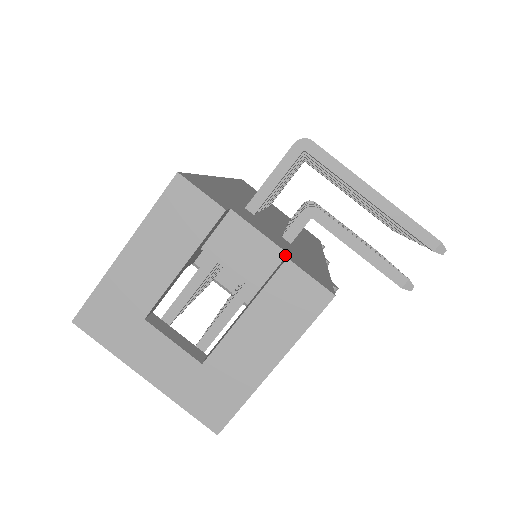
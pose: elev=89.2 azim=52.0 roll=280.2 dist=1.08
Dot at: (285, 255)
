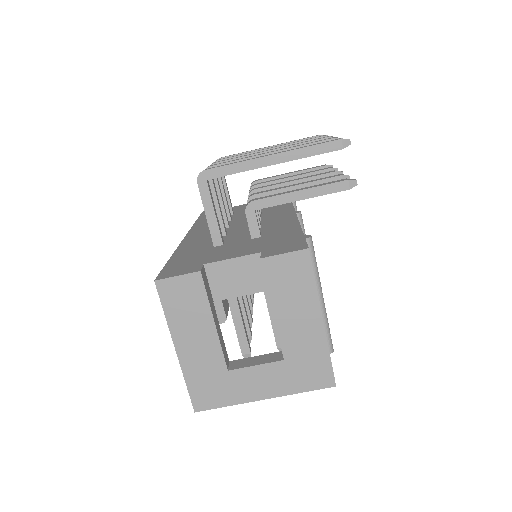
Dot at: (260, 255)
